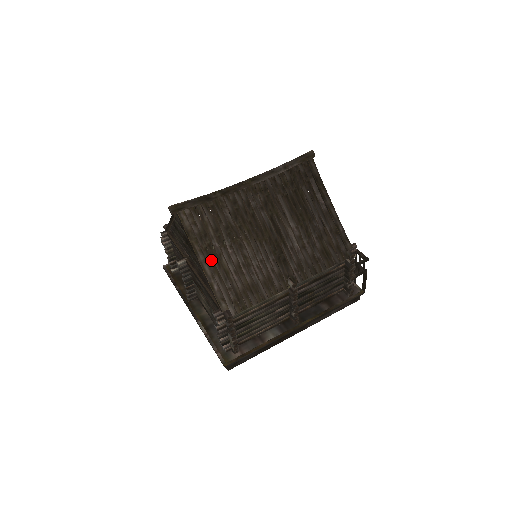
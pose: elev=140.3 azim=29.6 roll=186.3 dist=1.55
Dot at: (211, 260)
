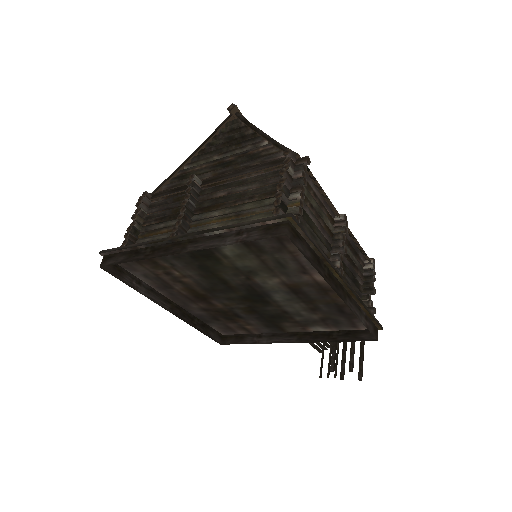
Dot at: occluded
